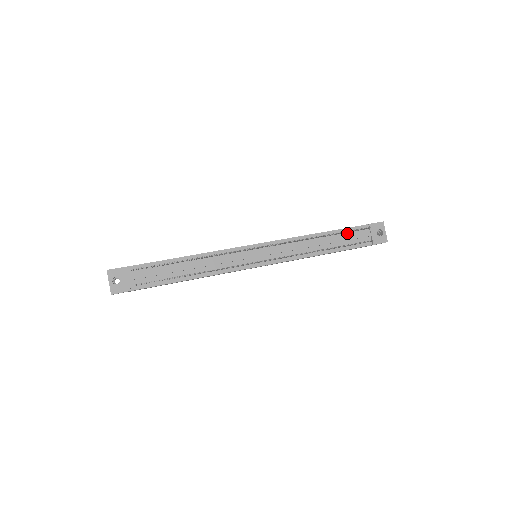
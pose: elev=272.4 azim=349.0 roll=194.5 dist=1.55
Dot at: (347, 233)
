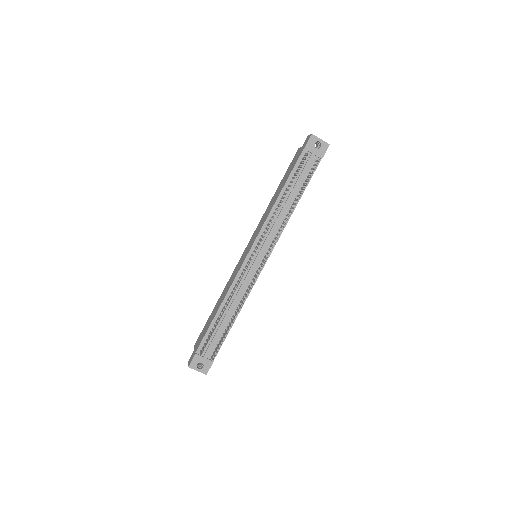
Dot at: occluded
